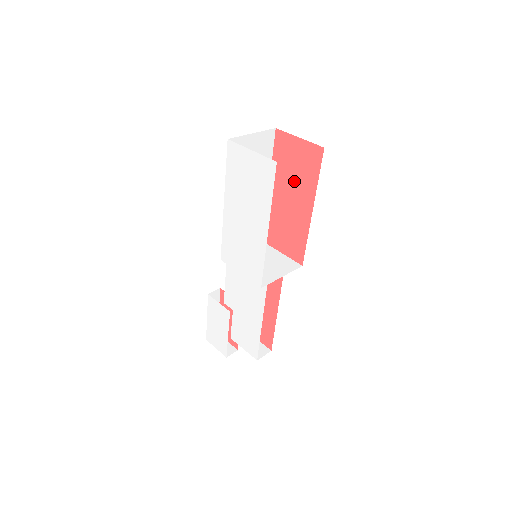
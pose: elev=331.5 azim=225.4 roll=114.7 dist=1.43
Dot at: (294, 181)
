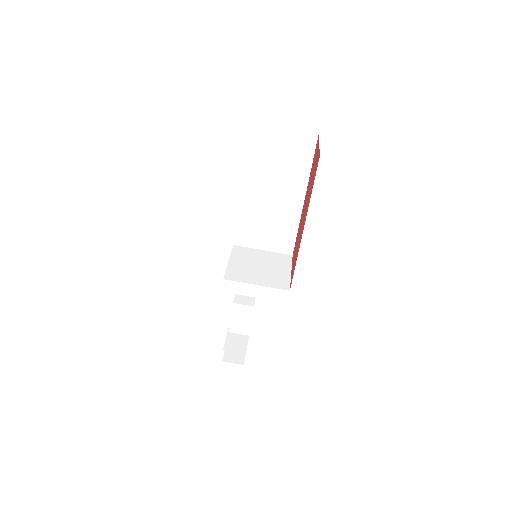
Dot at: occluded
